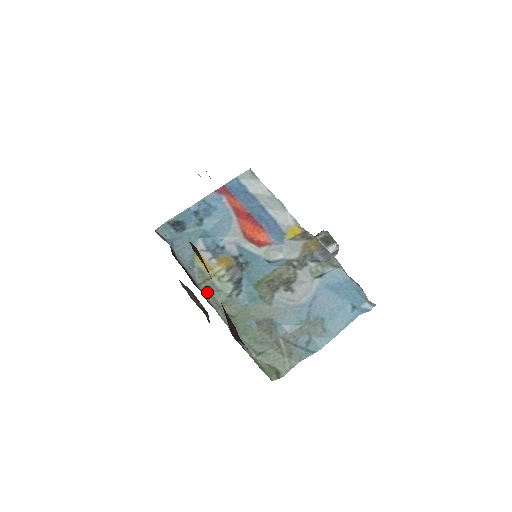
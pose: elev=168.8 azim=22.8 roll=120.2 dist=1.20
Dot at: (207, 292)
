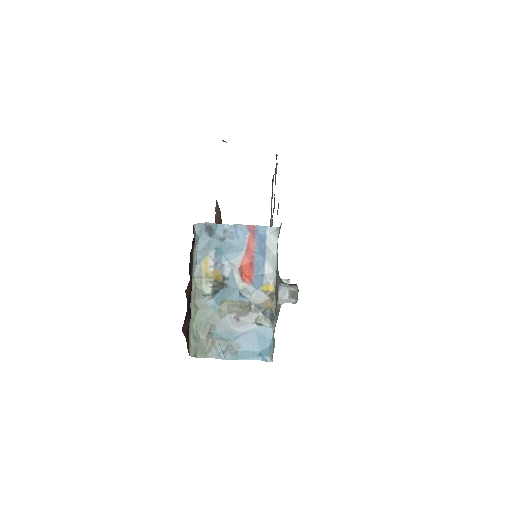
Dot at: (194, 285)
